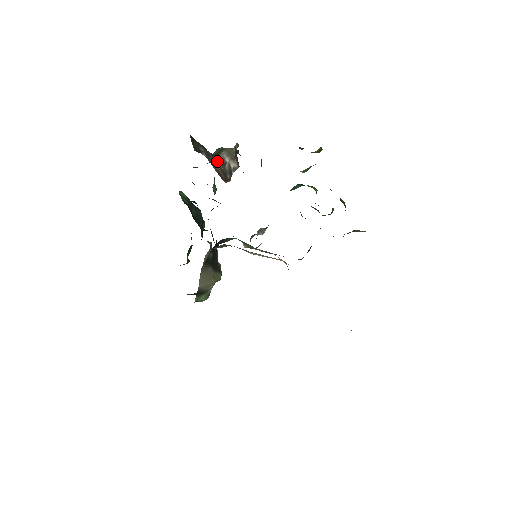
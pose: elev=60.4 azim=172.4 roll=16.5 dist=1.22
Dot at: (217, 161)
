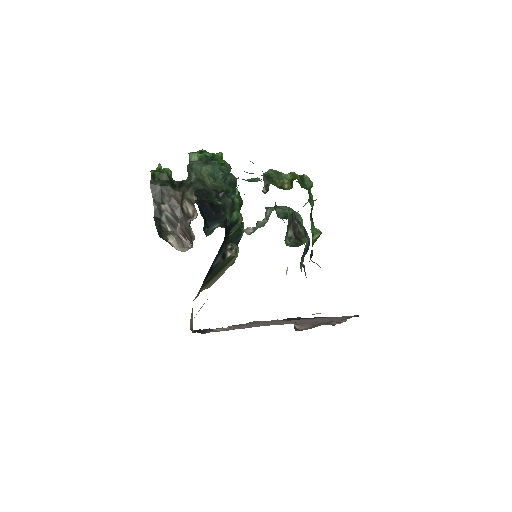
Dot at: (171, 241)
